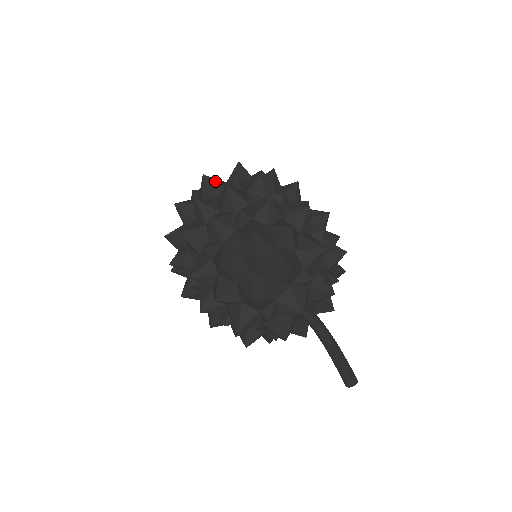
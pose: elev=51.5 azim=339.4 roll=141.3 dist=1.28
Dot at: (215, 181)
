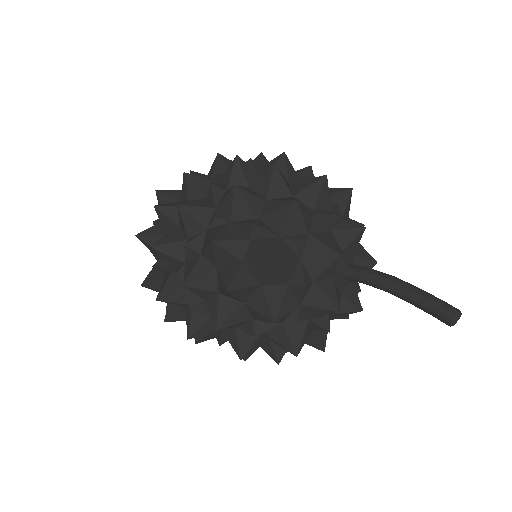
Dot at: (151, 281)
